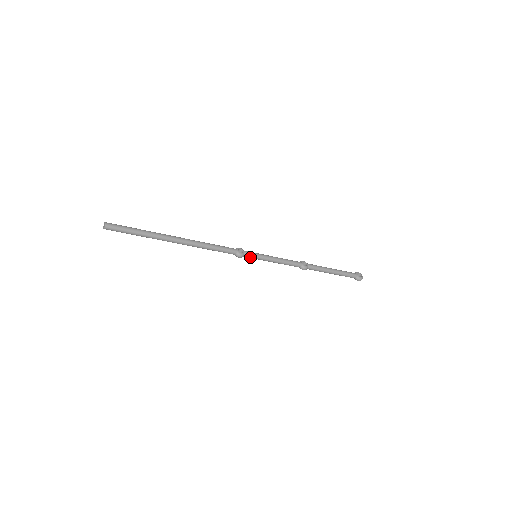
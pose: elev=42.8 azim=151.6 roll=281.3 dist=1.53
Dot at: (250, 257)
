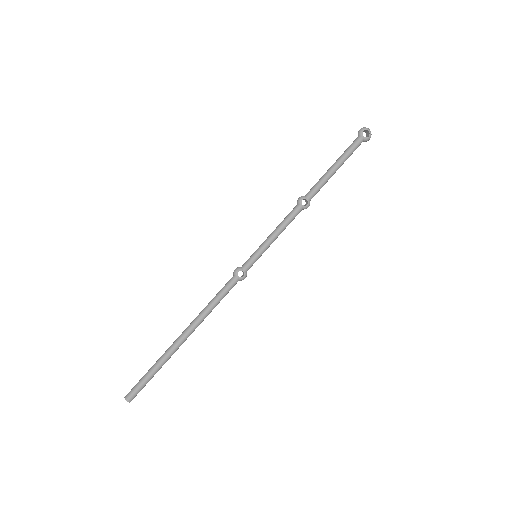
Dot at: (252, 265)
